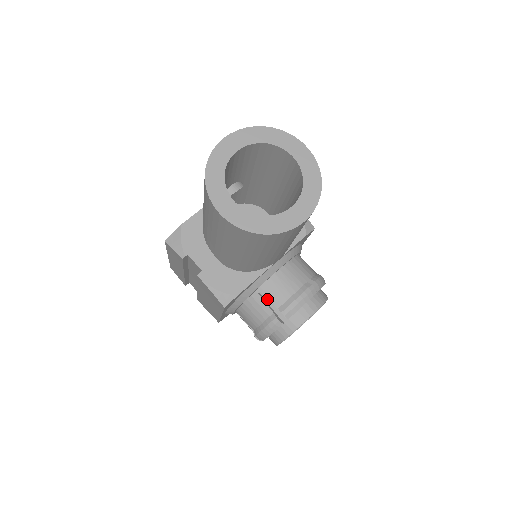
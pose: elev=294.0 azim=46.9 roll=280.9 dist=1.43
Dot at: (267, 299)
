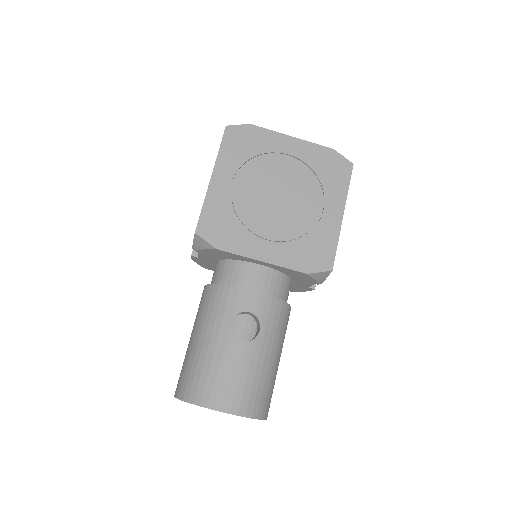
Dot at: occluded
